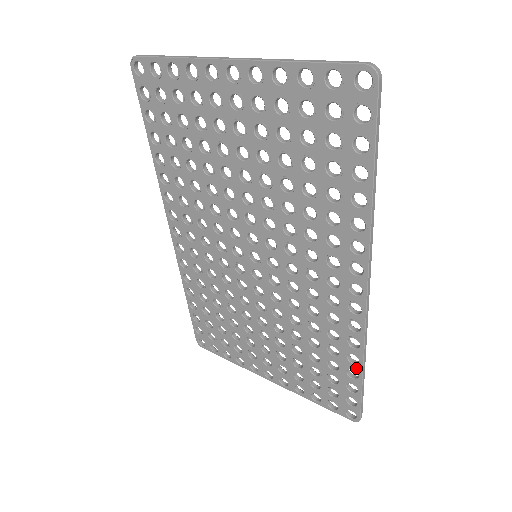
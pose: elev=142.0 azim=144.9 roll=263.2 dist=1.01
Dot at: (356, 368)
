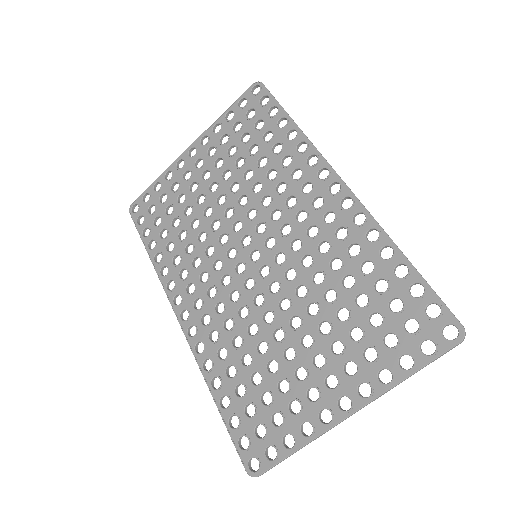
Dot at: (397, 259)
